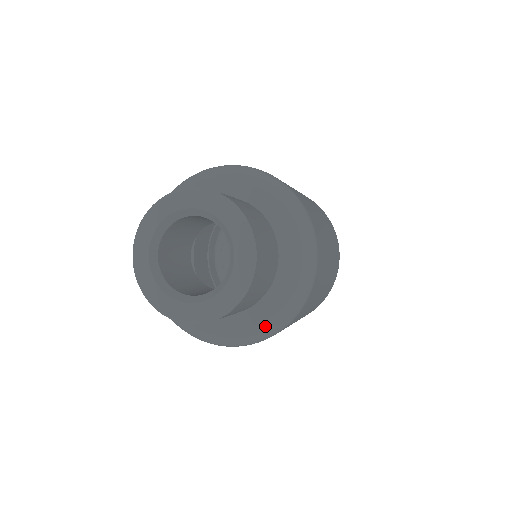
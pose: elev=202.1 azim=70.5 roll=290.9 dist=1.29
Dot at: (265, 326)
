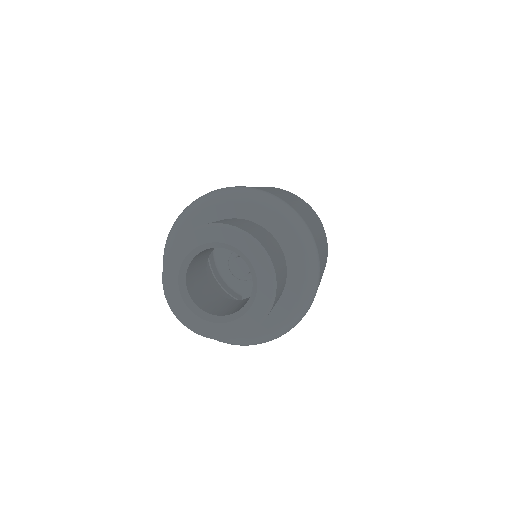
Dot at: (291, 317)
